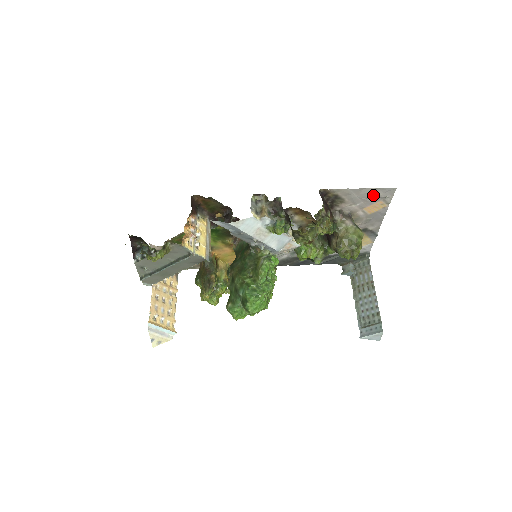
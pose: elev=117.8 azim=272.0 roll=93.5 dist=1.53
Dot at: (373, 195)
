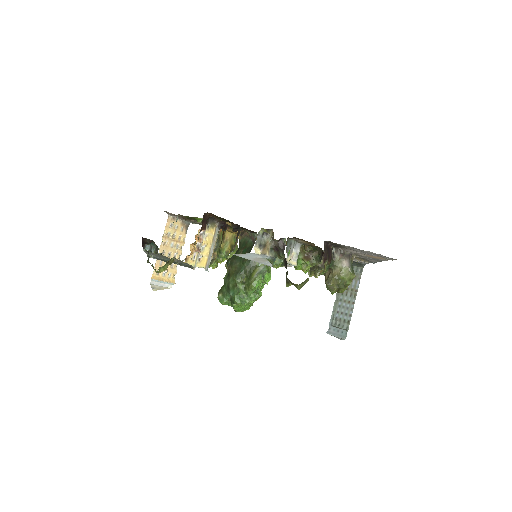
Dot at: (375, 254)
